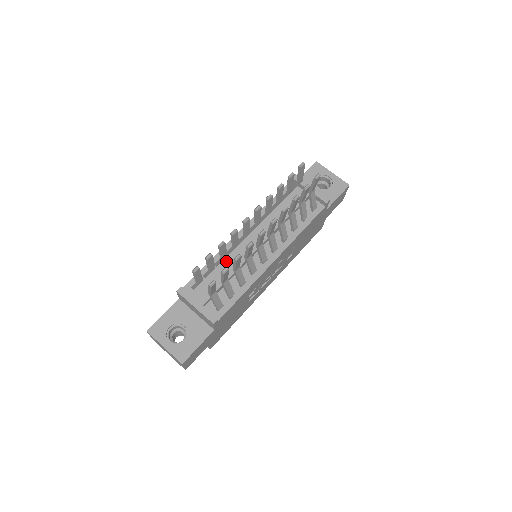
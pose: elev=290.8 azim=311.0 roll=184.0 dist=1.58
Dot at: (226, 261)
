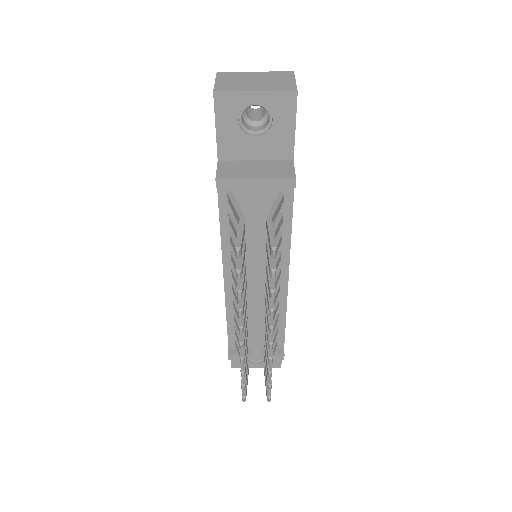
Dot at: occluded
